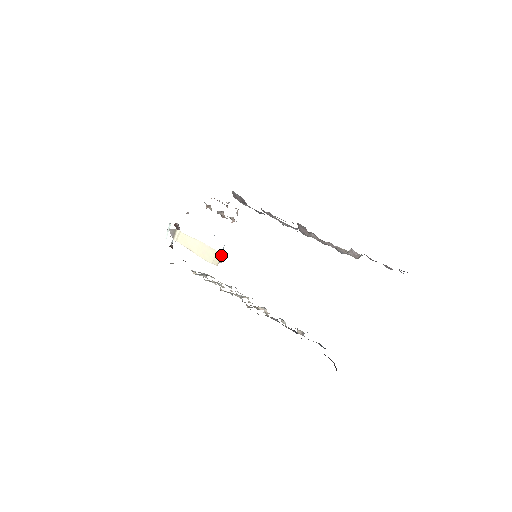
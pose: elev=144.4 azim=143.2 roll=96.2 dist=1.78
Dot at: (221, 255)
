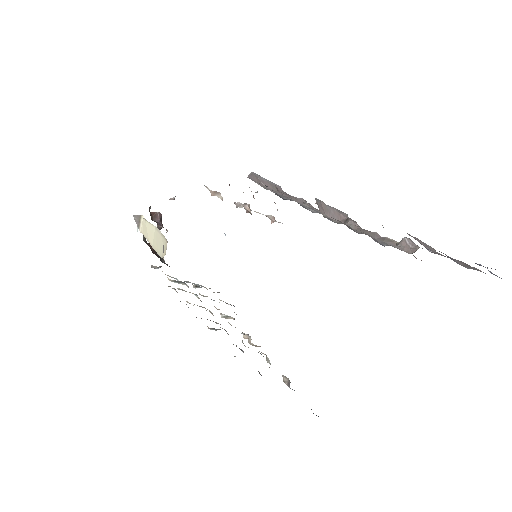
Dot at: (167, 242)
